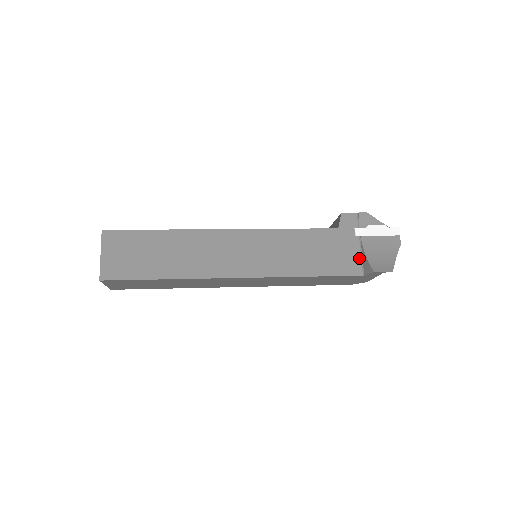
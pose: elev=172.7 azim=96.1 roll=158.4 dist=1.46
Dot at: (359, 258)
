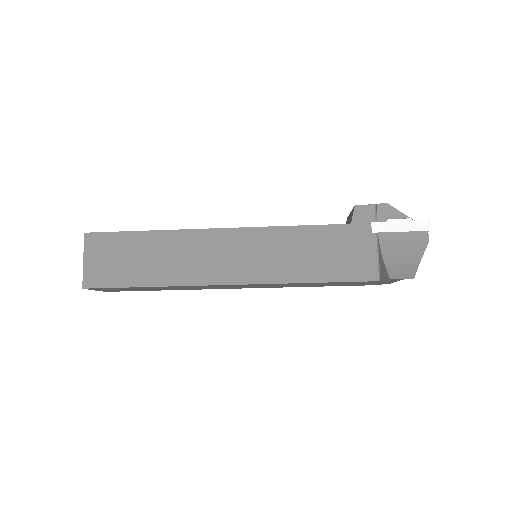
Dot at: (375, 260)
